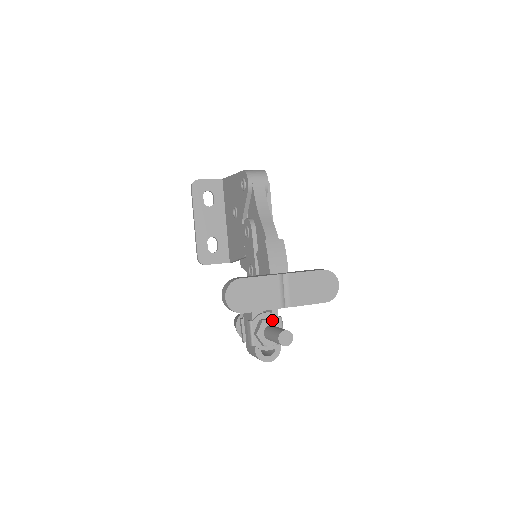
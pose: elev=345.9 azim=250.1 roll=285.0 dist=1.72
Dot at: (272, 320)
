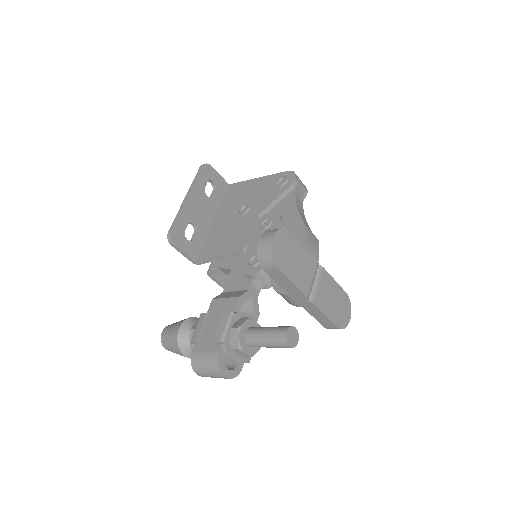
Dot at: (258, 324)
